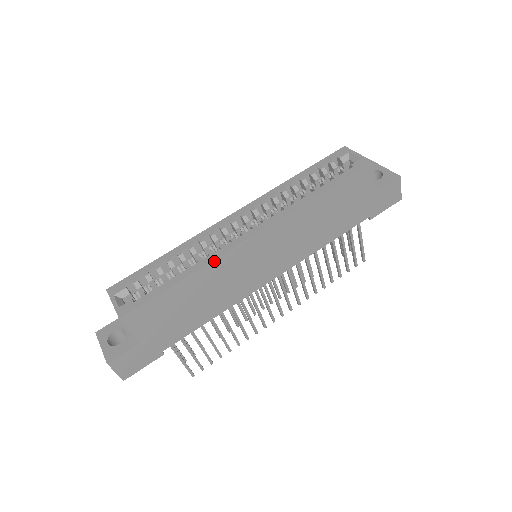
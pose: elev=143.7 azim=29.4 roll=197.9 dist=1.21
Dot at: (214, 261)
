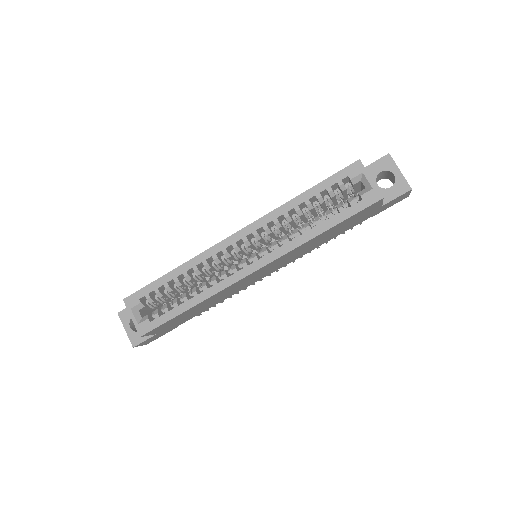
Dot at: (218, 293)
